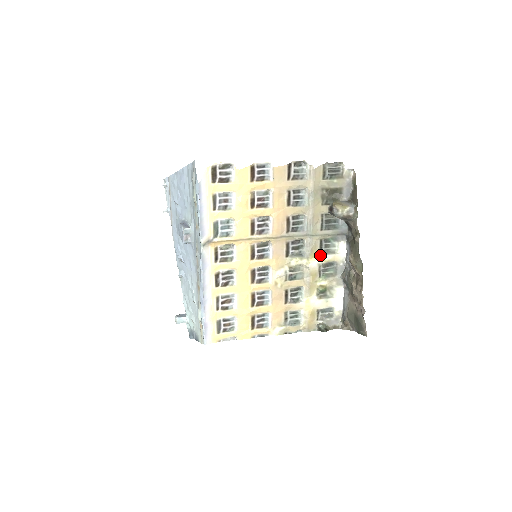
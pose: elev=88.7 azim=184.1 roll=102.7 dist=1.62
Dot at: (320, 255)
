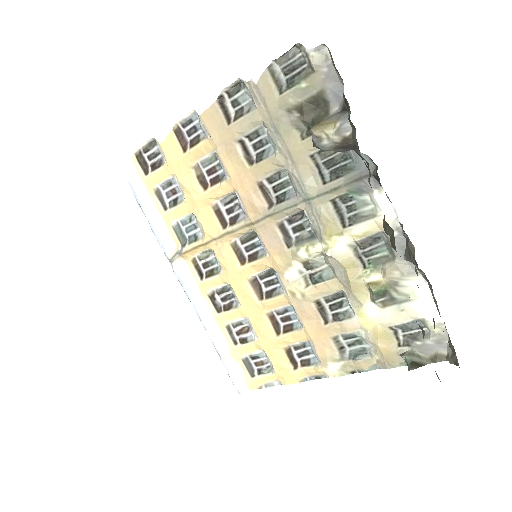
Dot at: (344, 228)
